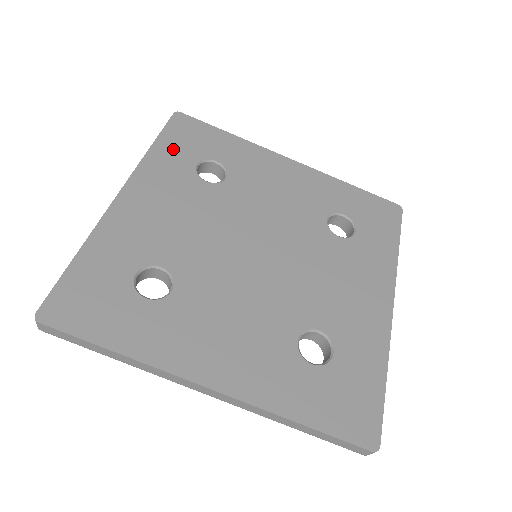
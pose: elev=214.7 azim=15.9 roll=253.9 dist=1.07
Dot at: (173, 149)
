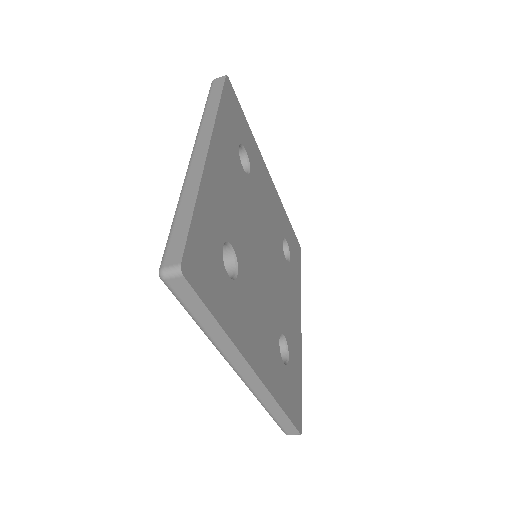
Dot at: (229, 118)
